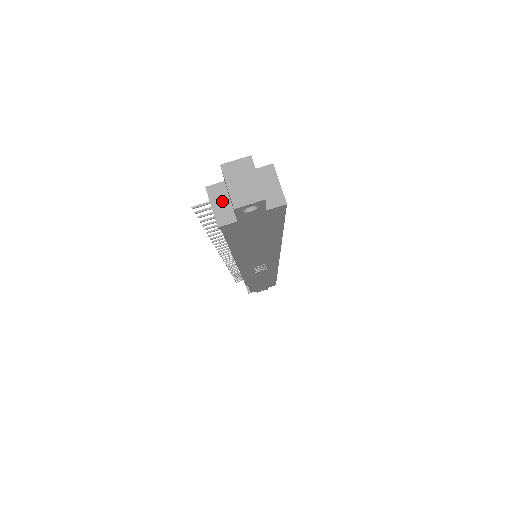
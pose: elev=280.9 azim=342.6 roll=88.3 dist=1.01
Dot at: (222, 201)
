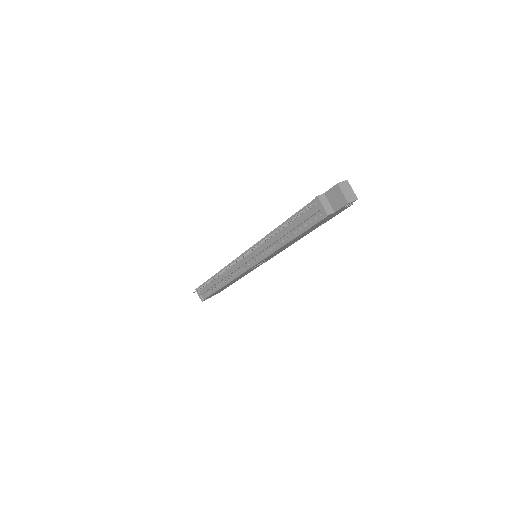
Dot at: (326, 203)
